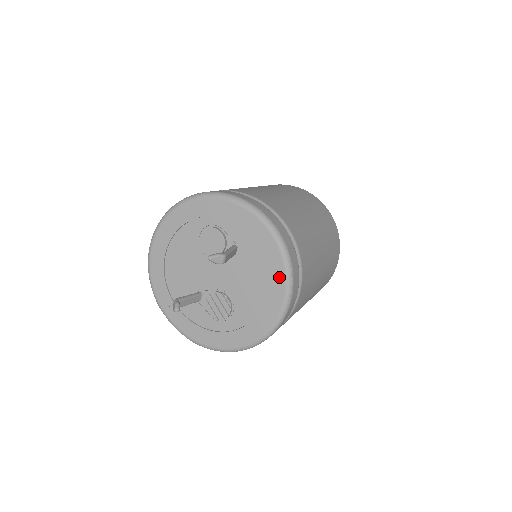
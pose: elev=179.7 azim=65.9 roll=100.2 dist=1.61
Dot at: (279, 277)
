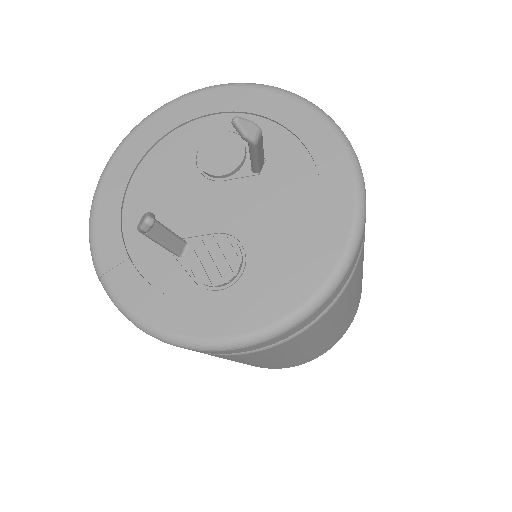
Dot at: (343, 194)
